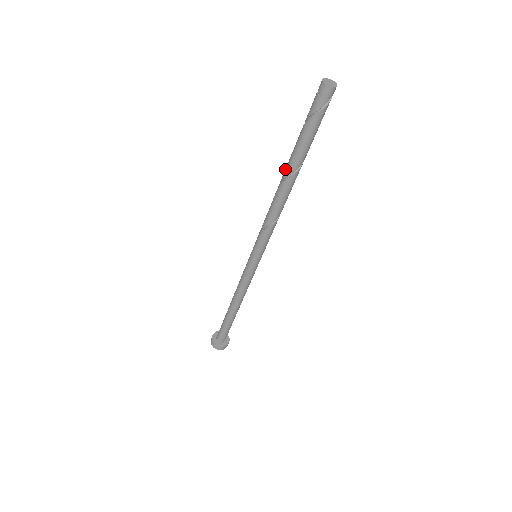
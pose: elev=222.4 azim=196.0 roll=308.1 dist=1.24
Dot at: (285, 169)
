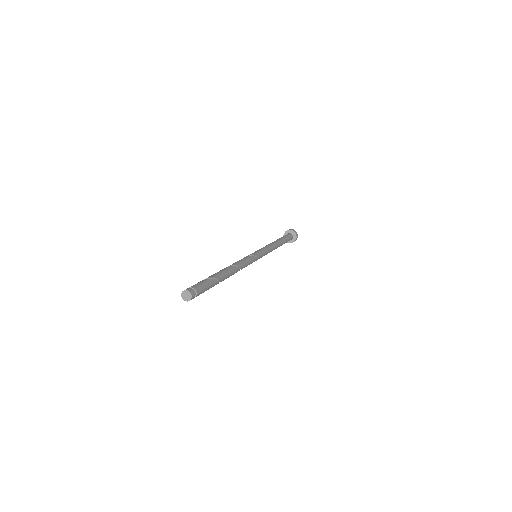
Dot at: occluded
